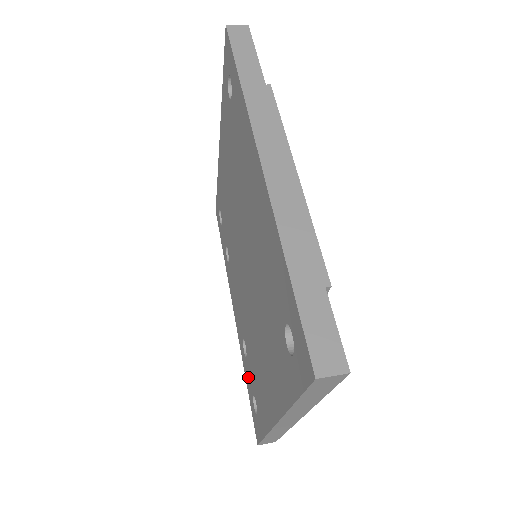
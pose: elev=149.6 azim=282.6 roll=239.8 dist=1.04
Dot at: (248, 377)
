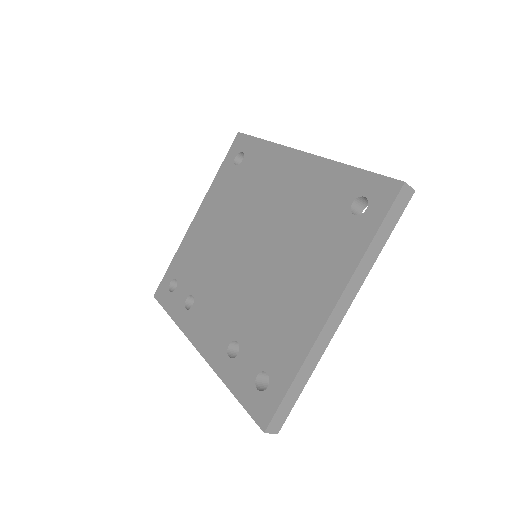
Dot at: (241, 372)
